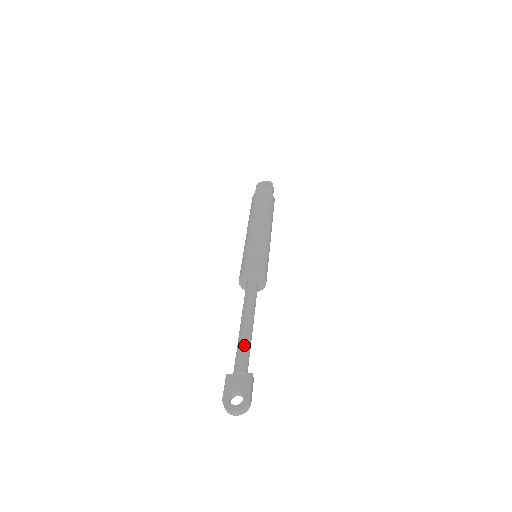
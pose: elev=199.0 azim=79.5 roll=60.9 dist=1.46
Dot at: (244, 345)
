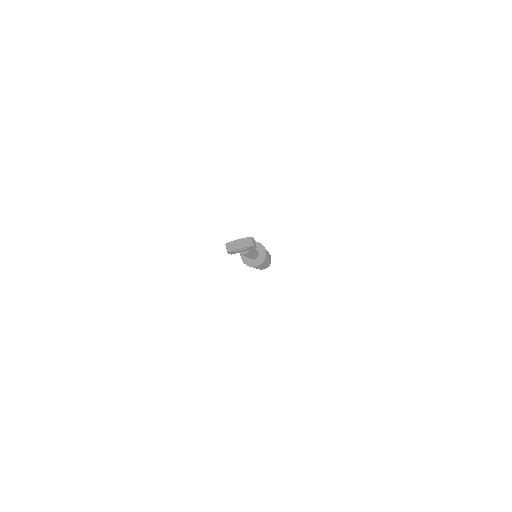
Dot at: occluded
